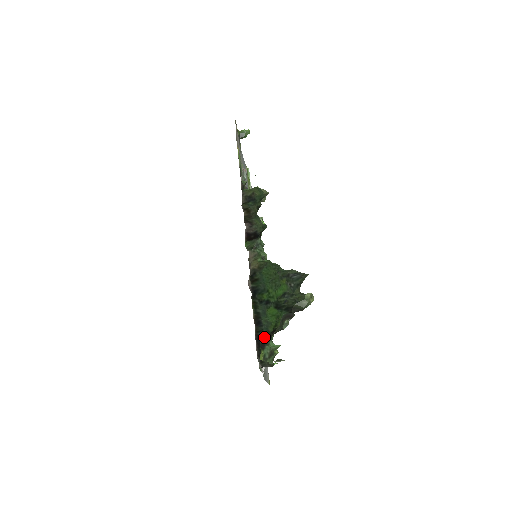
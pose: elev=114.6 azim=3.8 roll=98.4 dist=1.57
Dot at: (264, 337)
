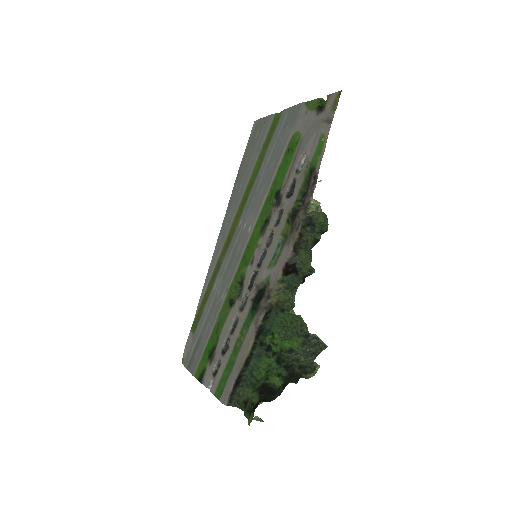
Dot at: occluded
